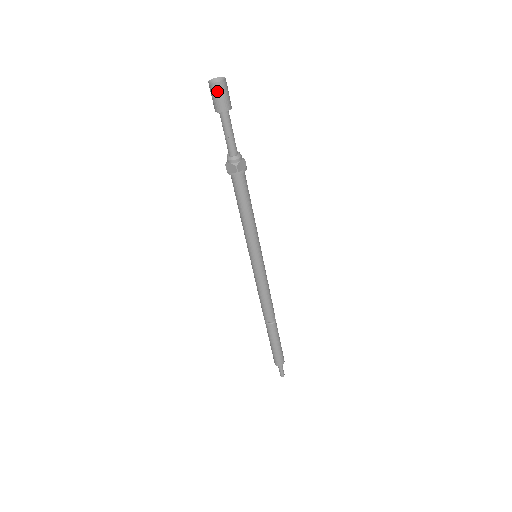
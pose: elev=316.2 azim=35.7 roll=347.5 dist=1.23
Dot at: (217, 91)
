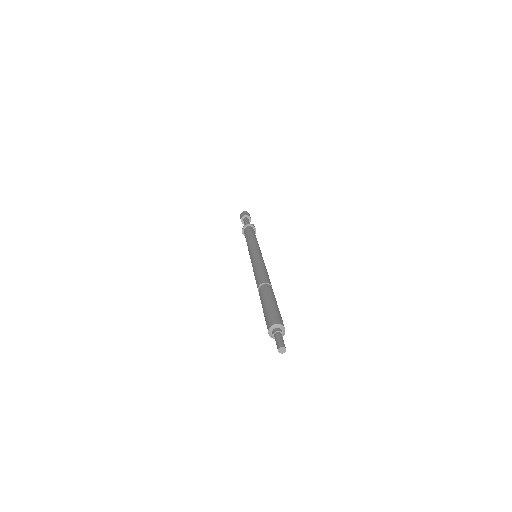
Dot at: (241, 215)
